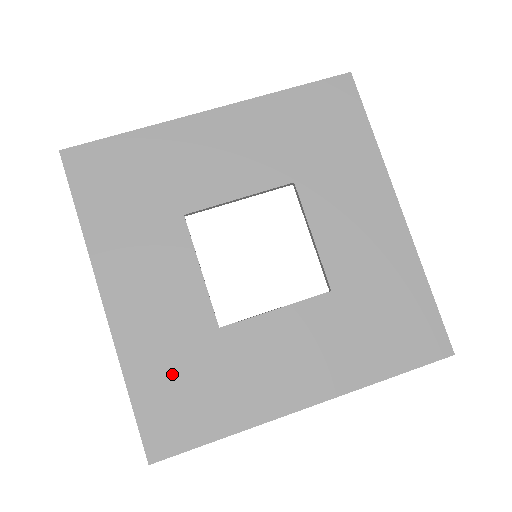
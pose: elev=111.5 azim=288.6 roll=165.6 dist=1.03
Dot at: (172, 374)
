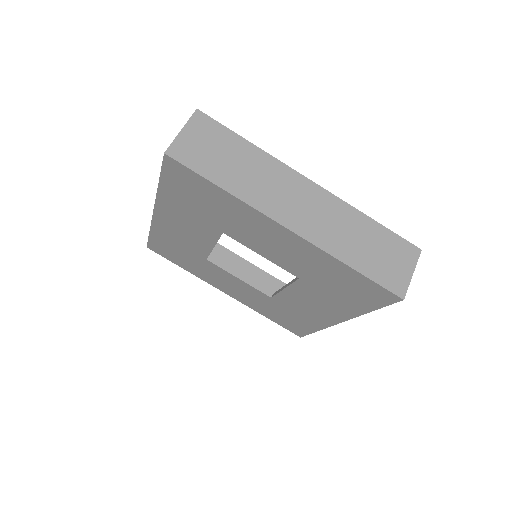
Dot at: (173, 247)
